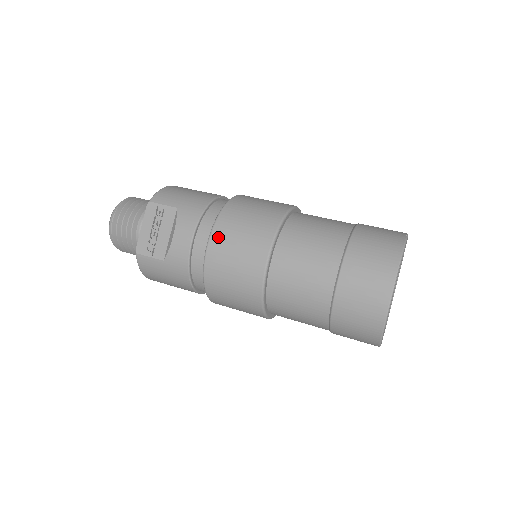
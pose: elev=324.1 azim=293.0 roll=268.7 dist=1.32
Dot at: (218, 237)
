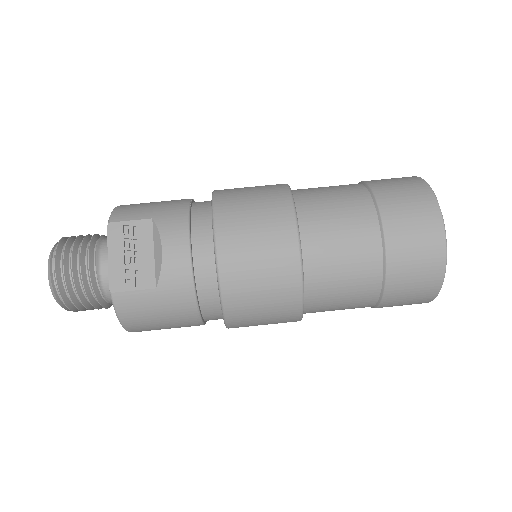
Dot at: (226, 231)
